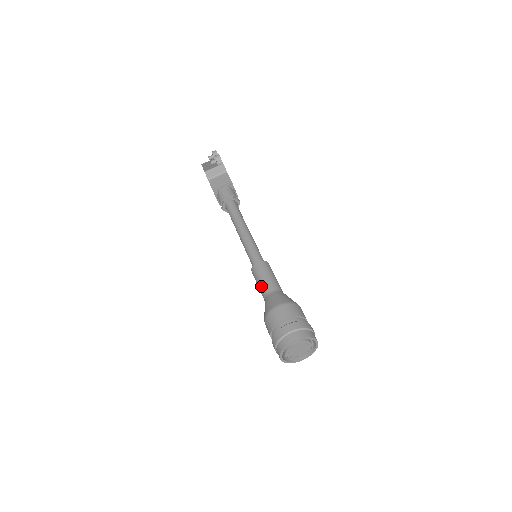
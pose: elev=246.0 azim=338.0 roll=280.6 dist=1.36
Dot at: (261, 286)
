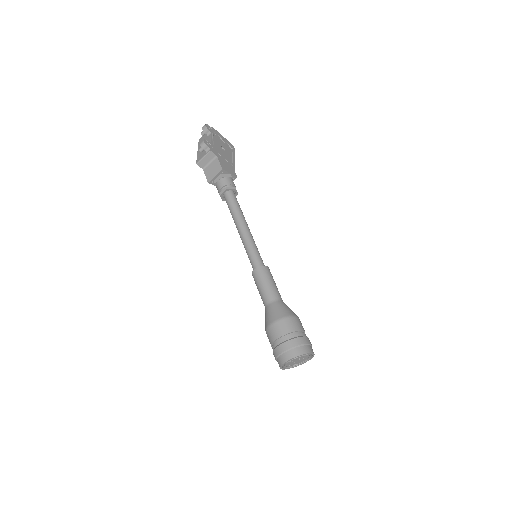
Dot at: occluded
